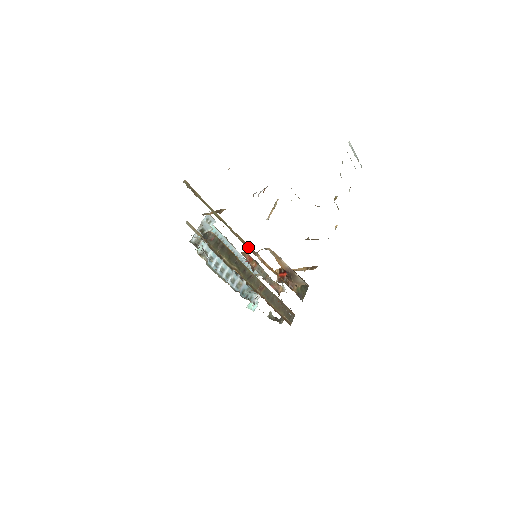
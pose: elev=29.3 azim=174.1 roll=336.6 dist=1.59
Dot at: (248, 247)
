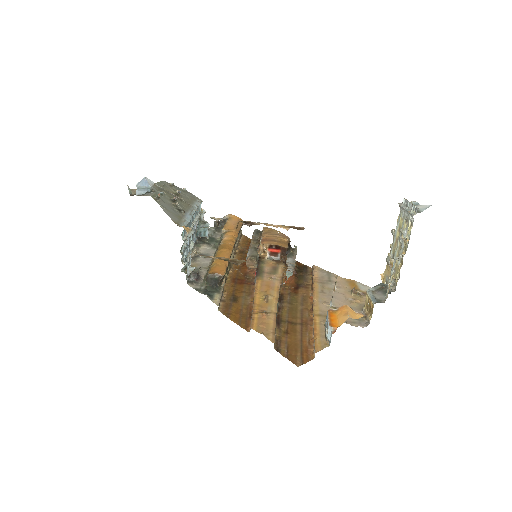
Dot at: (279, 290)
